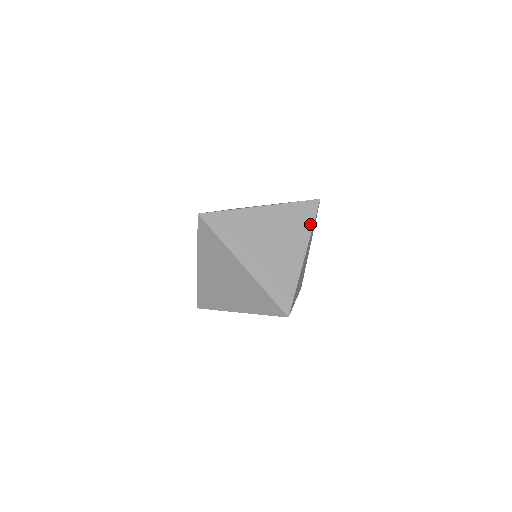
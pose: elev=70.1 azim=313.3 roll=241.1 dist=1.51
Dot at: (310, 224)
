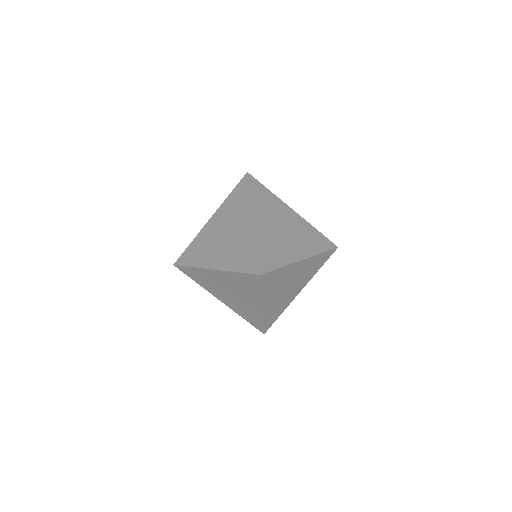
Dot at: (320, 250)
